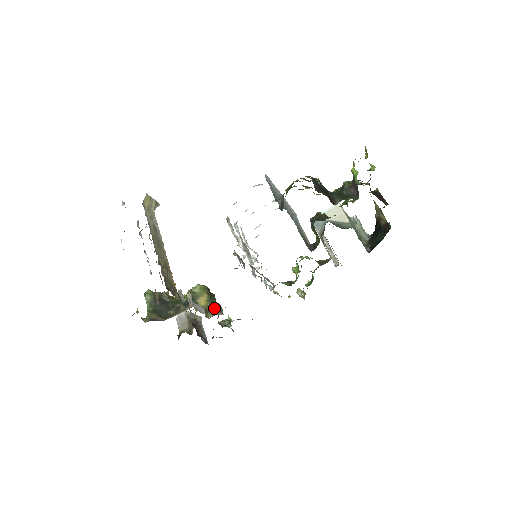
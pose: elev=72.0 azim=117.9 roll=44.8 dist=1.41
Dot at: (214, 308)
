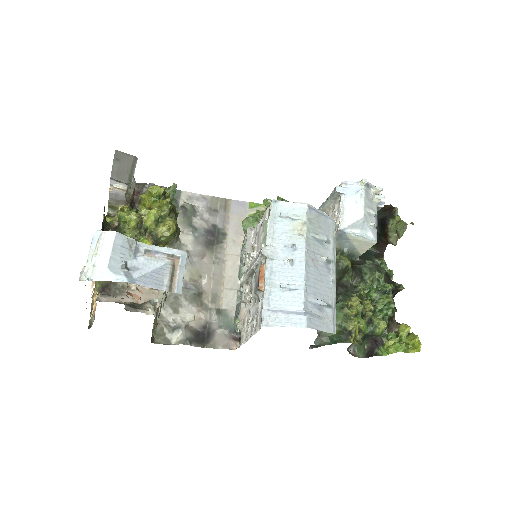
Dot at: occluded
